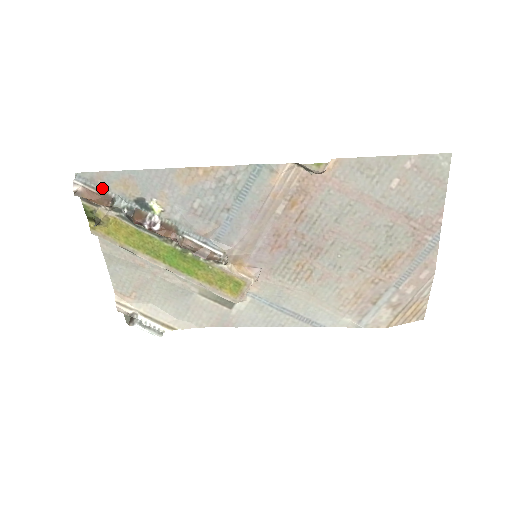
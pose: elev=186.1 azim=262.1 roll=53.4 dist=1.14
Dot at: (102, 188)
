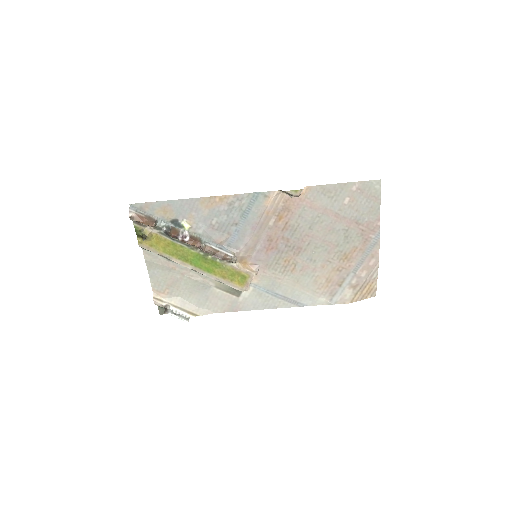
Dot at: (148, 214)
